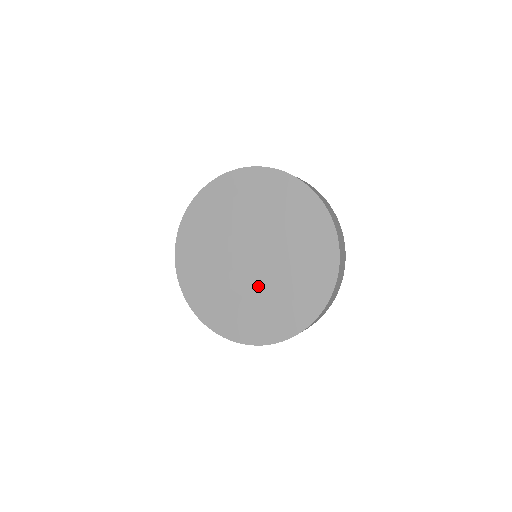
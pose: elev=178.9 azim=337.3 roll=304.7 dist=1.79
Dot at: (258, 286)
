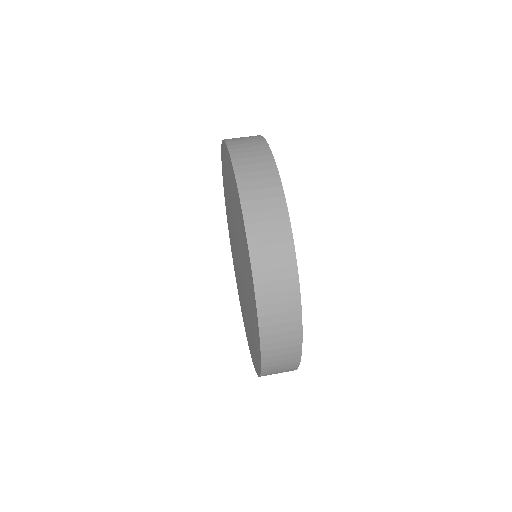
Dot at: (243, 296)
